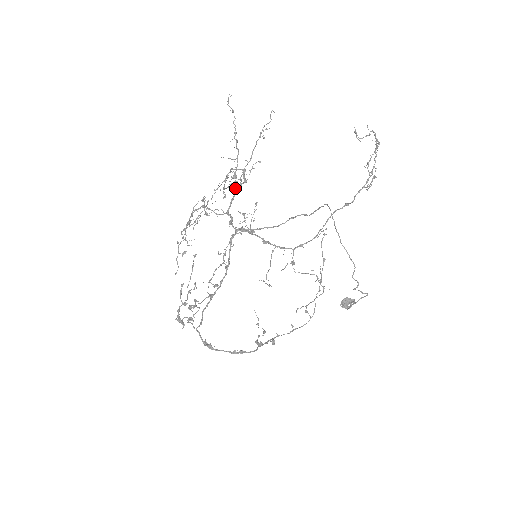
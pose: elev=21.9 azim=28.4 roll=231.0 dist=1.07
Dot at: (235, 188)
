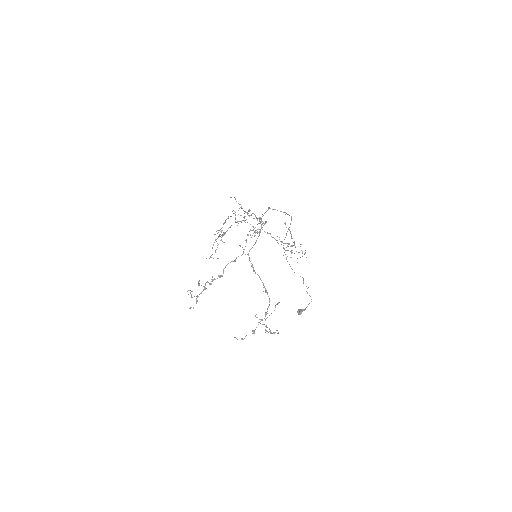
Dot at: occluded
